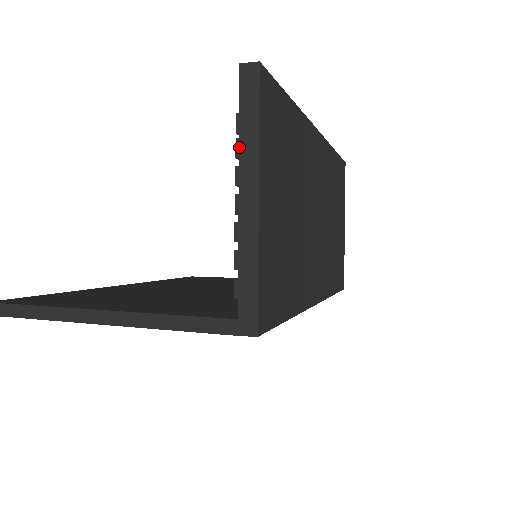
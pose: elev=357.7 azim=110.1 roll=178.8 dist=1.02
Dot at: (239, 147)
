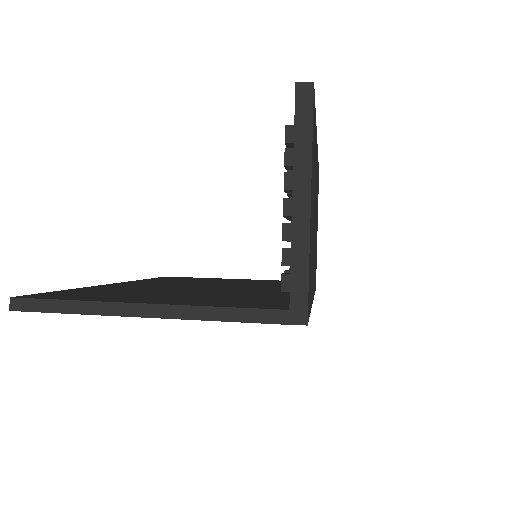
Dot at: (294, 156)
